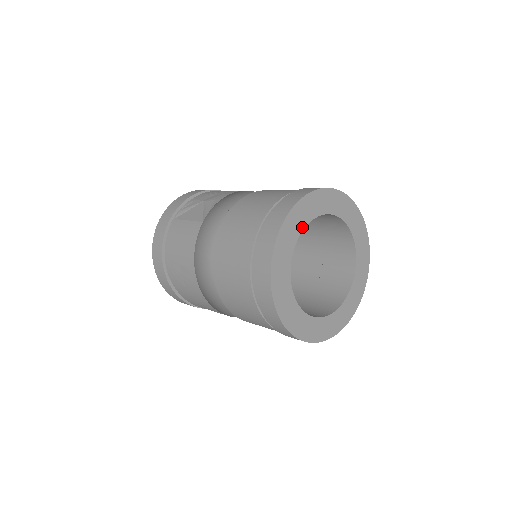
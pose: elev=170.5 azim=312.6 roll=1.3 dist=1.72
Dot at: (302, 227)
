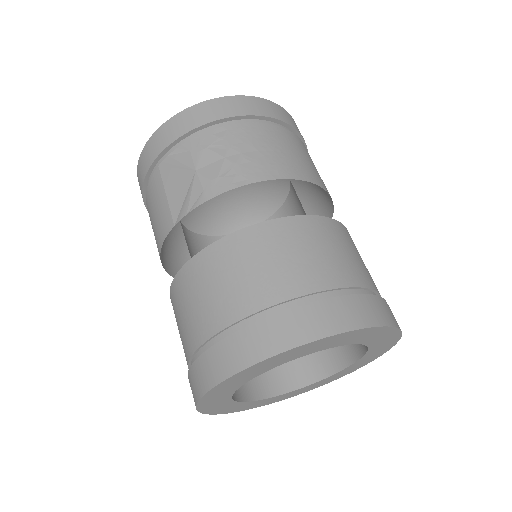
Dot at: (261, 372)
